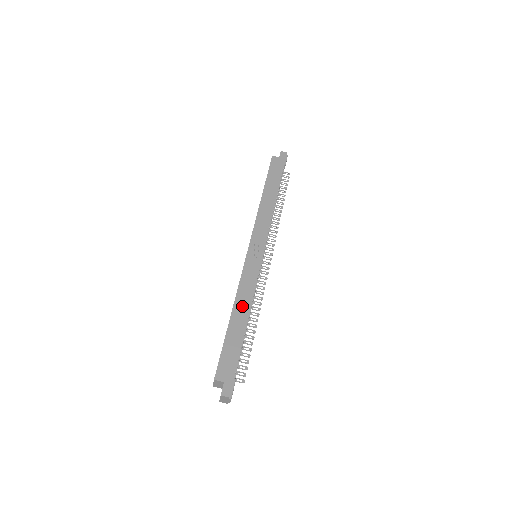
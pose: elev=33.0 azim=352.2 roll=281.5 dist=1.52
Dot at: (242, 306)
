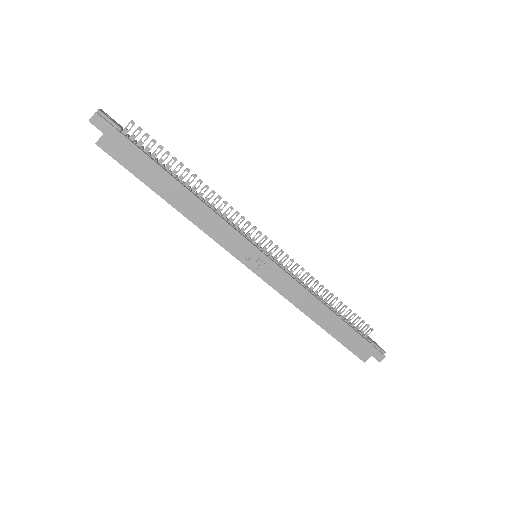
Dot at: (315, 310)
